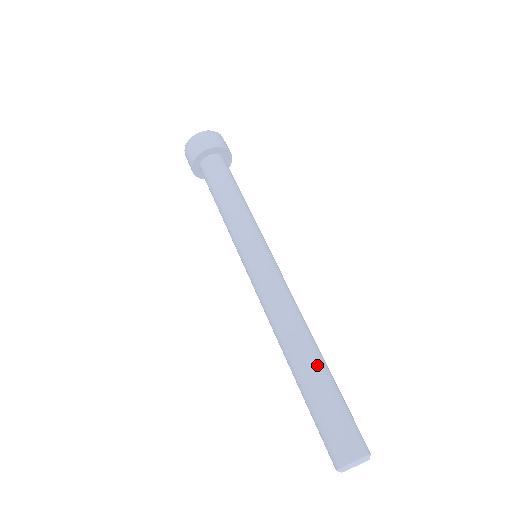
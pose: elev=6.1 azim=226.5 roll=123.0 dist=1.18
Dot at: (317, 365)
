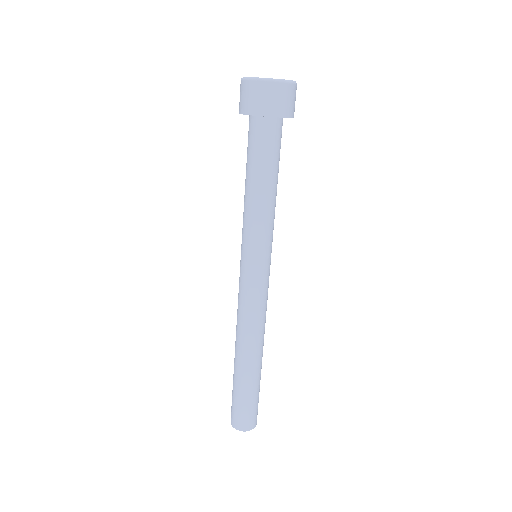
Dot at: (254, 373)
